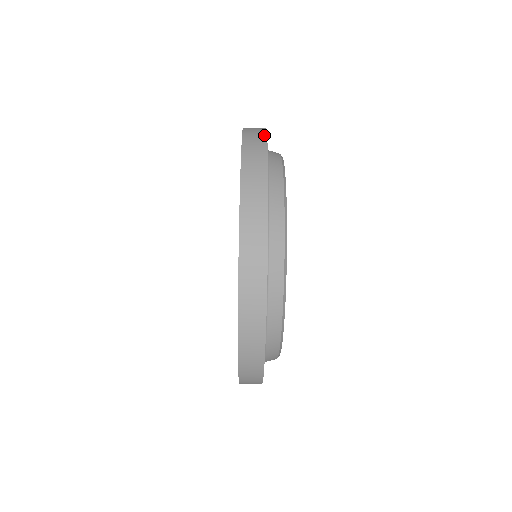
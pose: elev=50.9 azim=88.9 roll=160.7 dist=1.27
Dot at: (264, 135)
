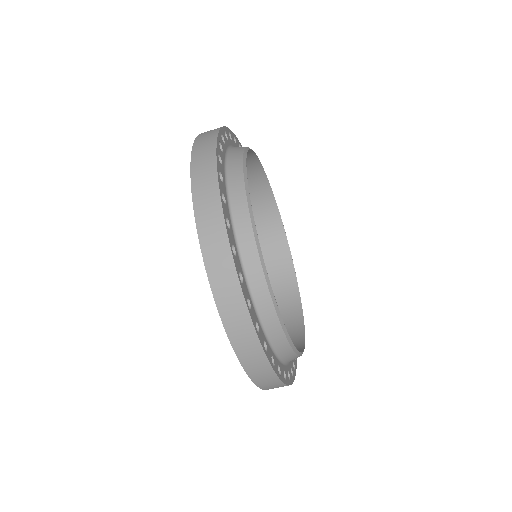
Dot at: occluded
